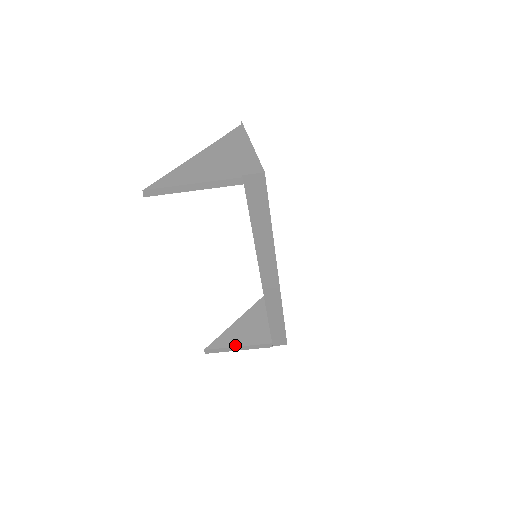
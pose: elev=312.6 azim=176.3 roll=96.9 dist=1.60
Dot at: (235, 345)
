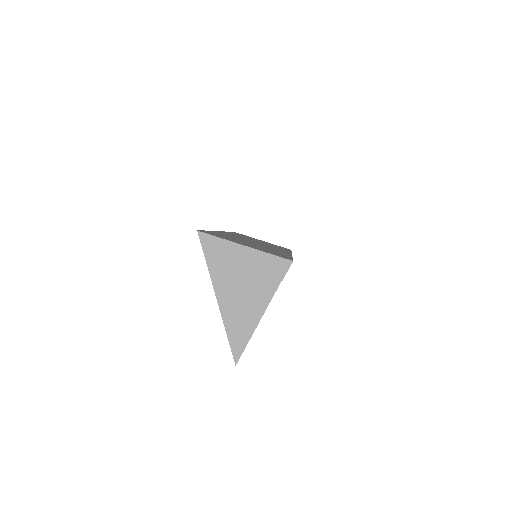
Dot at: occluded
